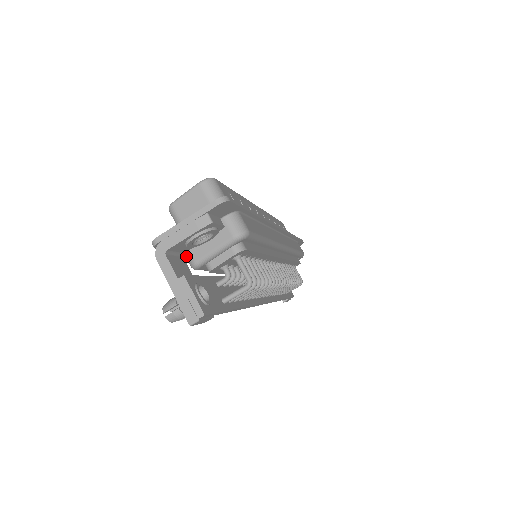
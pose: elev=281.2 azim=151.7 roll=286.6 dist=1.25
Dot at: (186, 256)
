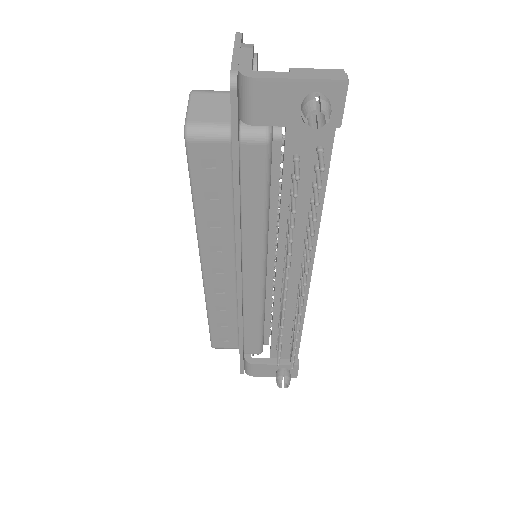
Dot at: (252, 134)
